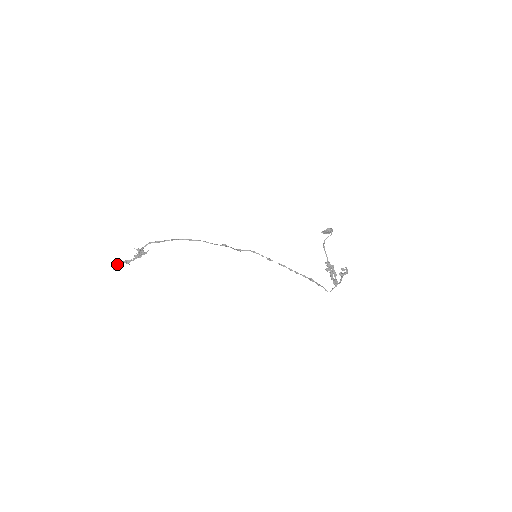
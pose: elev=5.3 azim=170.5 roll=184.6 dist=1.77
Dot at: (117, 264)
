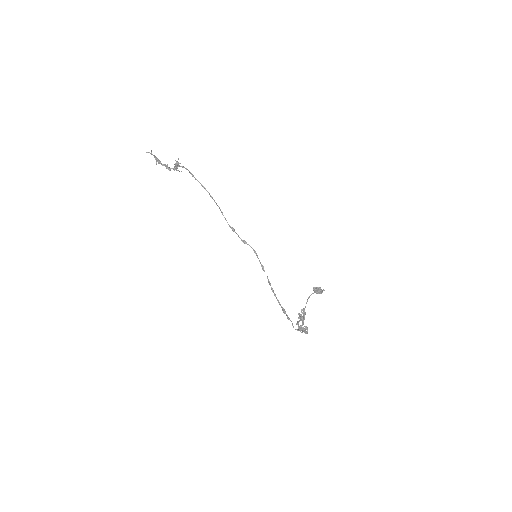
Dot at: occluded
